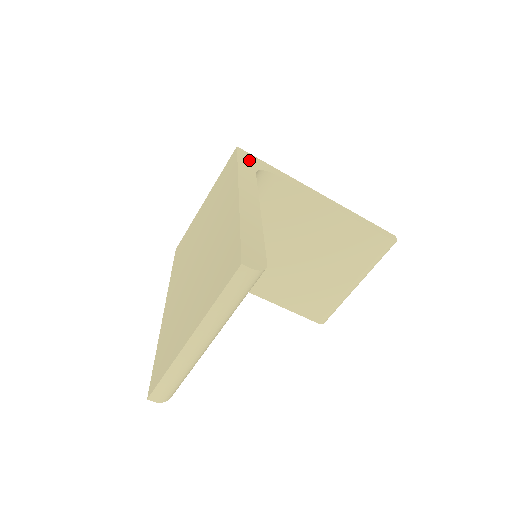
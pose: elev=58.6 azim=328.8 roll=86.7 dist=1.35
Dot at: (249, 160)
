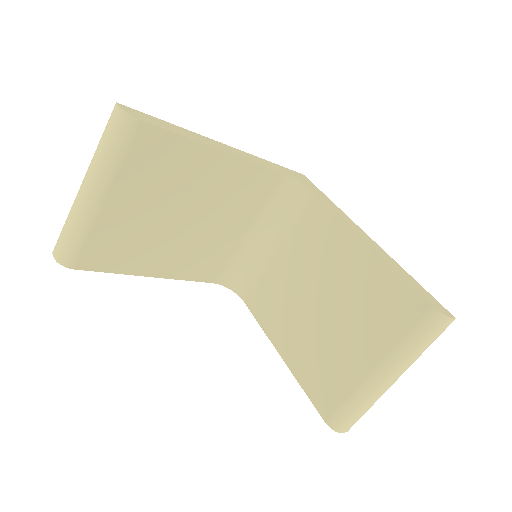
Dot at: (298, 176)
